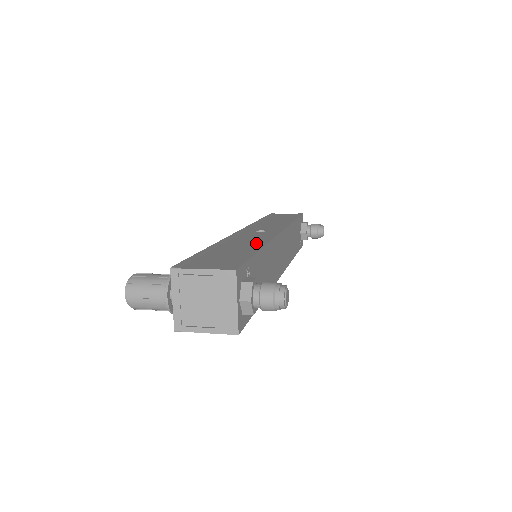
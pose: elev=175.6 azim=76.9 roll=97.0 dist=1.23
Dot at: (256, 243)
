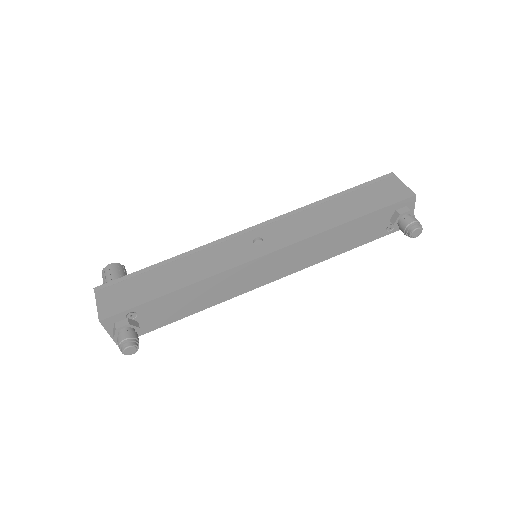
Dot at: (194, 275)
